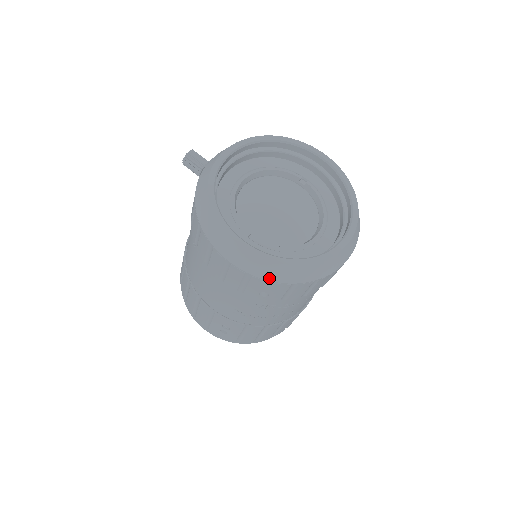
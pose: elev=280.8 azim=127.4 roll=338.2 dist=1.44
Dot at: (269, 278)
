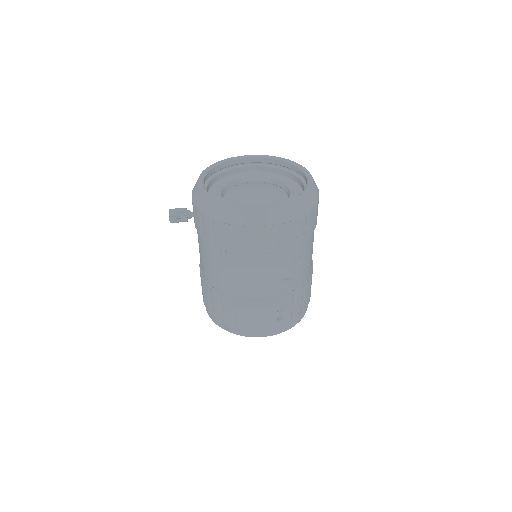
Dot at: (293, 217)
